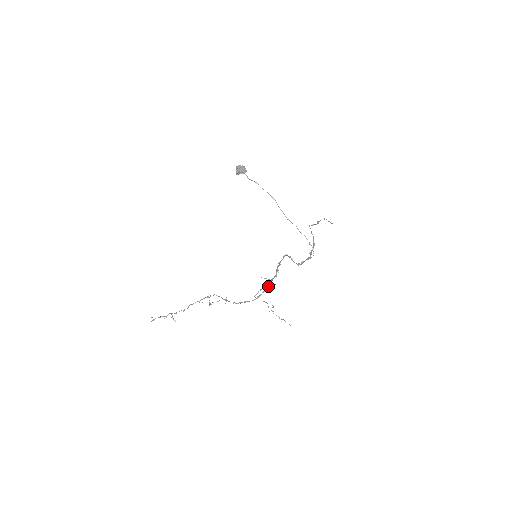
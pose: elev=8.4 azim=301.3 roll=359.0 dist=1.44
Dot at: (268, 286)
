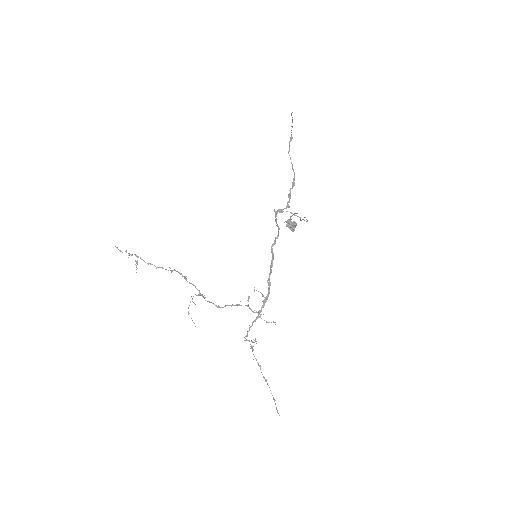
Dot at: (261, 311)
